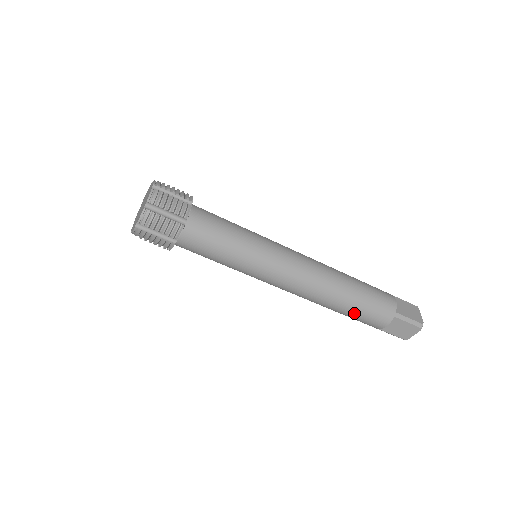
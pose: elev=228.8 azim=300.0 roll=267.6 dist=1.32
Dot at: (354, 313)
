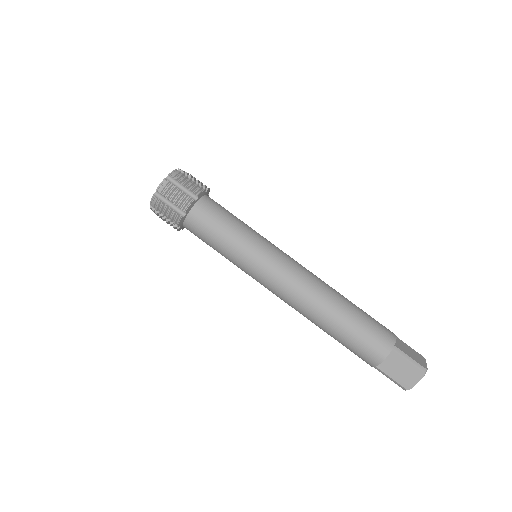
Dot at: (347, 334)
